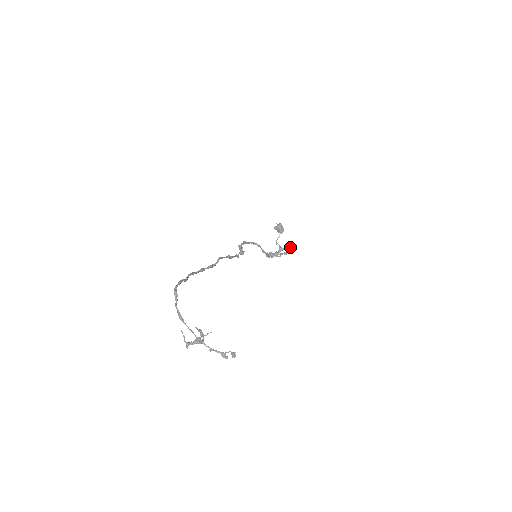
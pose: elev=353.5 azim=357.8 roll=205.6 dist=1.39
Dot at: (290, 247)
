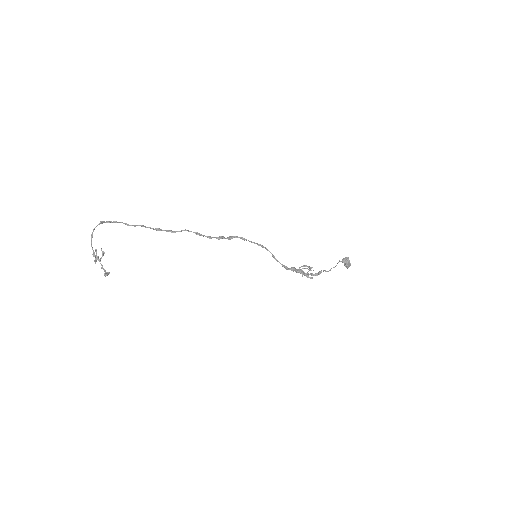
Dot at: occluded
